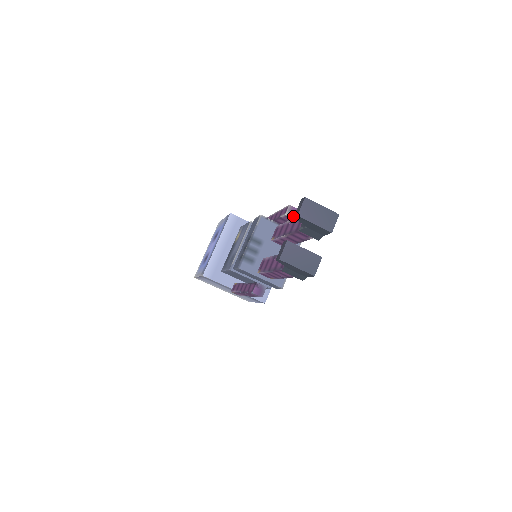
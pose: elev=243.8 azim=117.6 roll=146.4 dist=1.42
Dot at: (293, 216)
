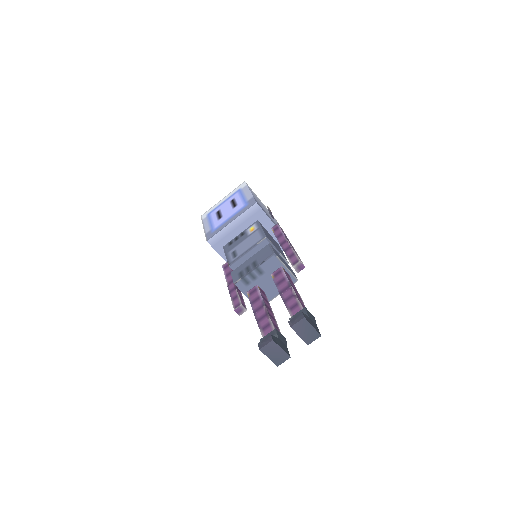
Dot at: (298, 270)
